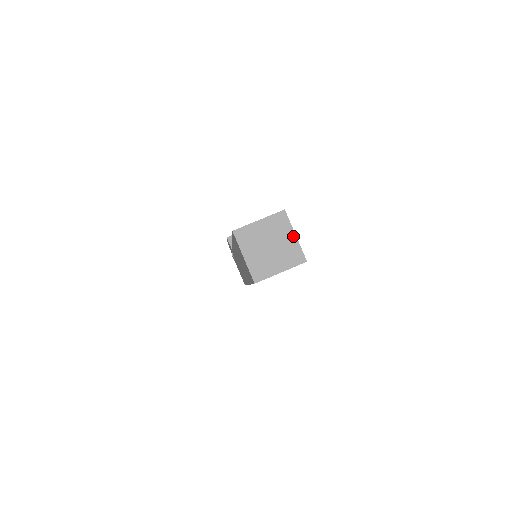
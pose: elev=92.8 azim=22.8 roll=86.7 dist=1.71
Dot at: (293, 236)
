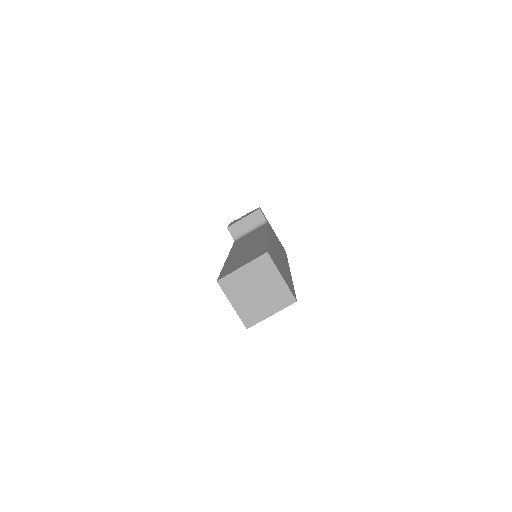
Dot at: (279, 278)
